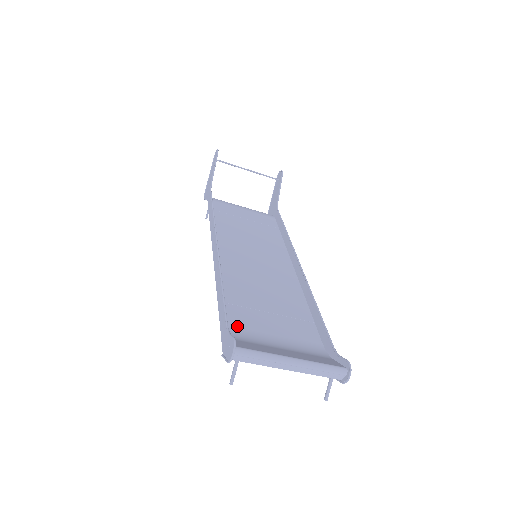
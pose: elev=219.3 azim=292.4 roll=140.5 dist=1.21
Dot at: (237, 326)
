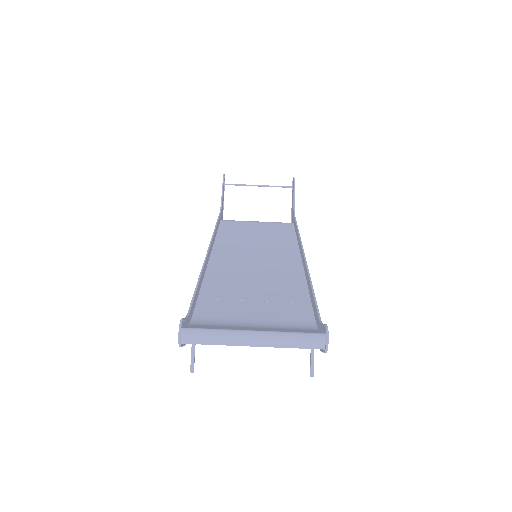
Dot at: (210, 316)
